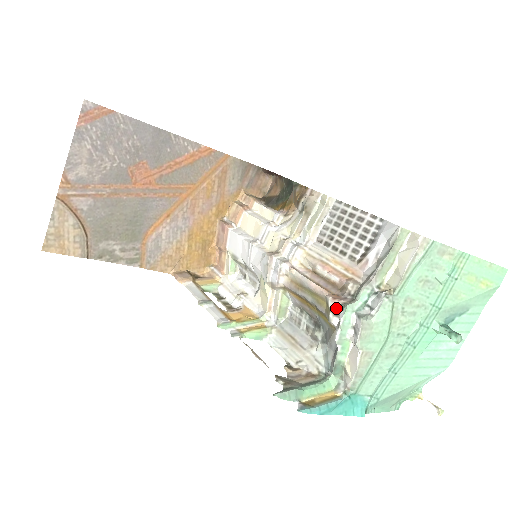
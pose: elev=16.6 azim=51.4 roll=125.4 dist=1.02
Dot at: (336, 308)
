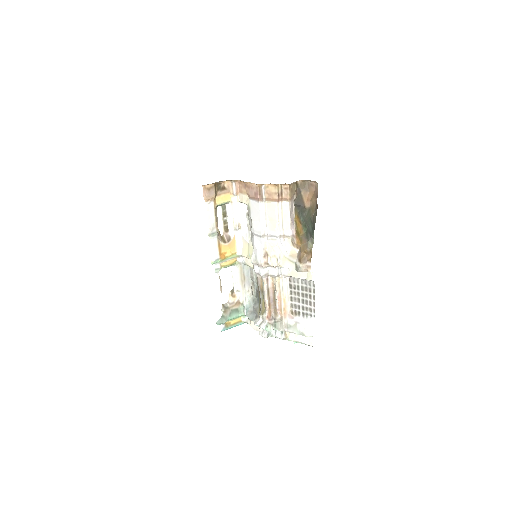
Dot at: (265, 320)
